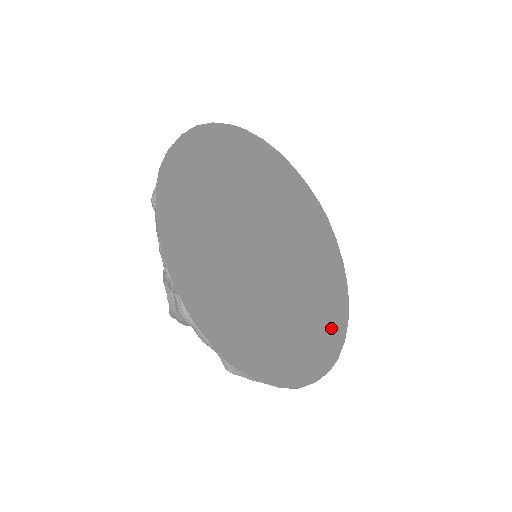
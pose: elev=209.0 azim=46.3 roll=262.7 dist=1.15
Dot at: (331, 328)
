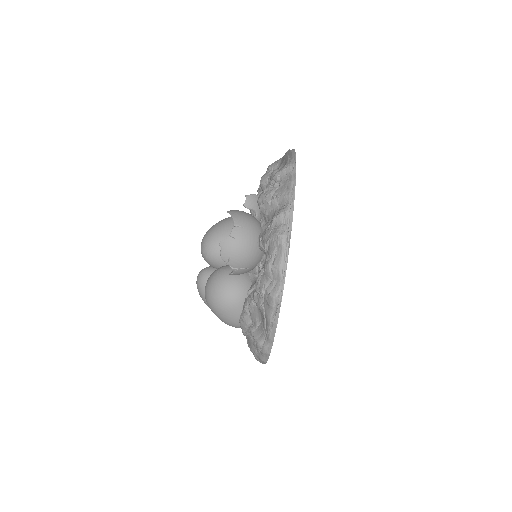
Dot at: occluded
